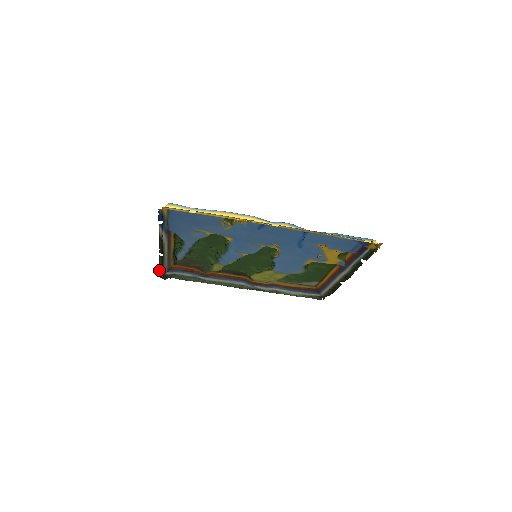
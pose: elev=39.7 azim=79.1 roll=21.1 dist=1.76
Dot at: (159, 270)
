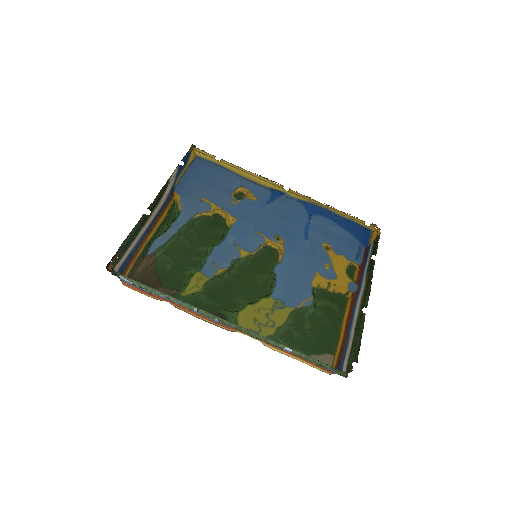
Dot at: (118, 249)
